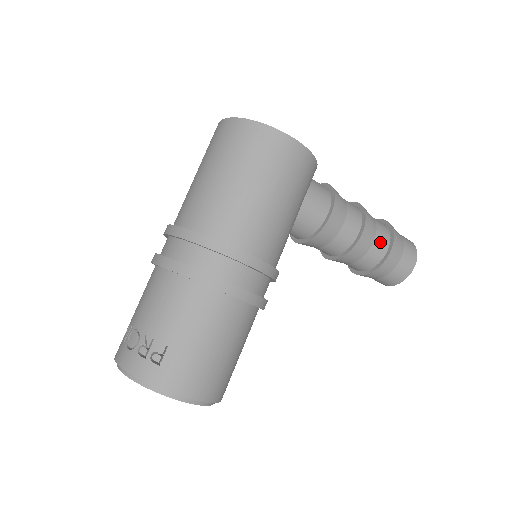
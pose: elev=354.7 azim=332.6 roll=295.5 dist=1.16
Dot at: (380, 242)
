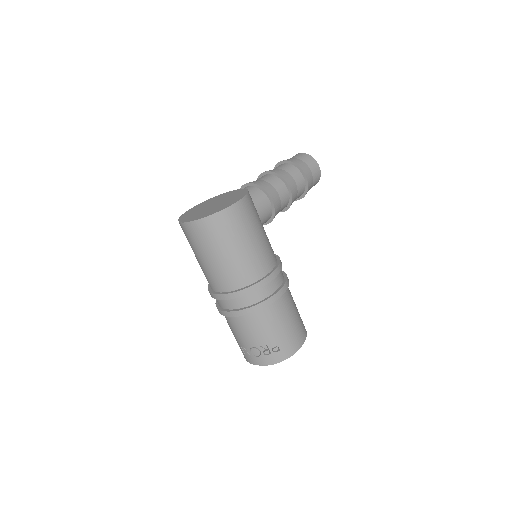
Dot at: (299, 181)
